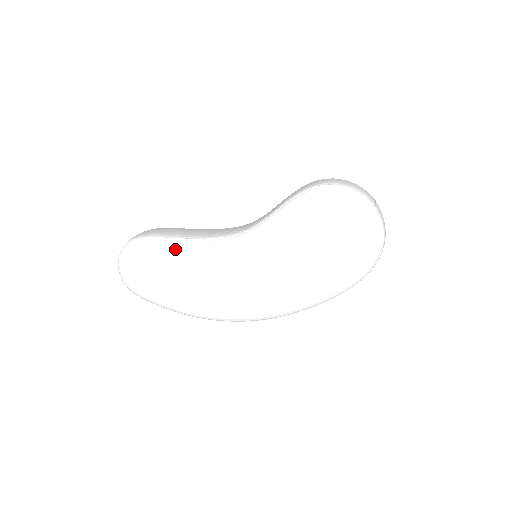
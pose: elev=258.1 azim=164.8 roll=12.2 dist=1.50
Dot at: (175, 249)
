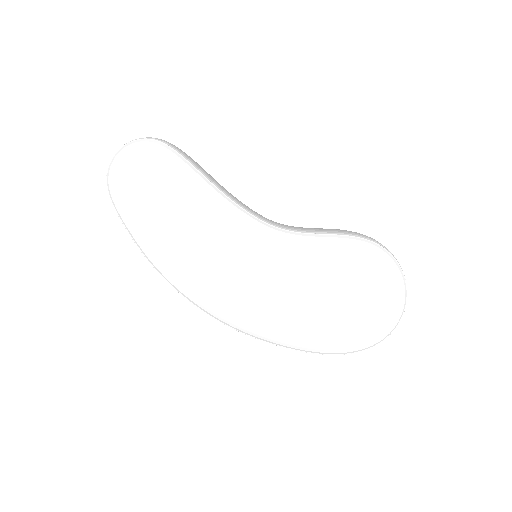
Dot at: (198, 187)
